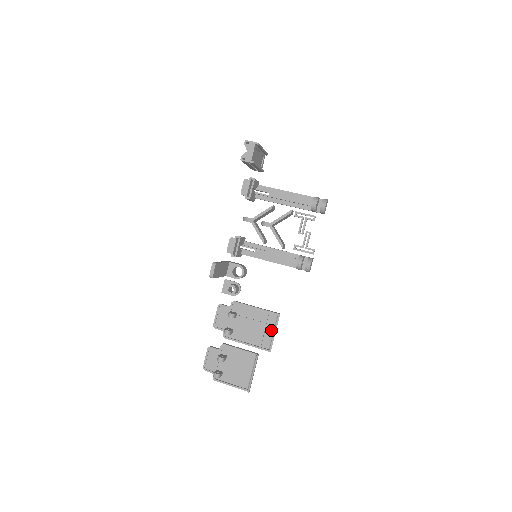
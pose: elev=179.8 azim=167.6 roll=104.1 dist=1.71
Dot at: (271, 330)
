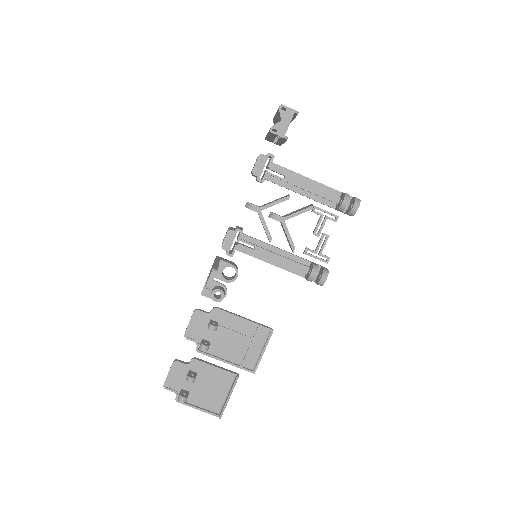
Dot at: (259, 347)
